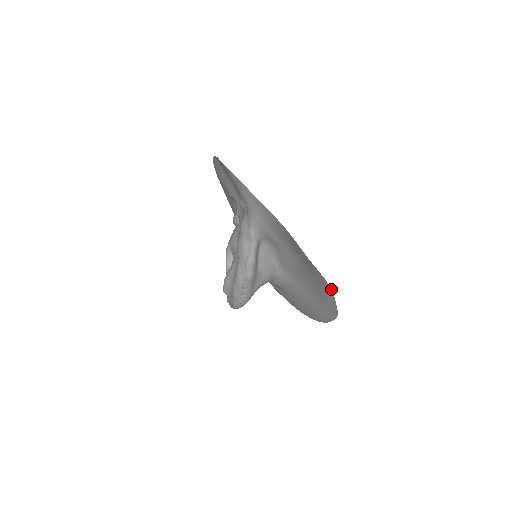
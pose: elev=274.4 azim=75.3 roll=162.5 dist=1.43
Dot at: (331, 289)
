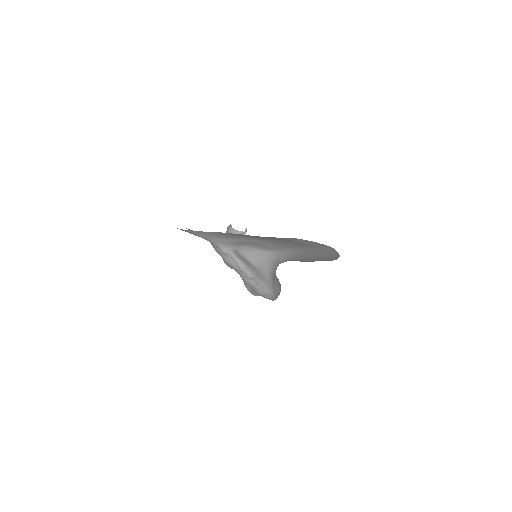
Dot at: (300, 239)
